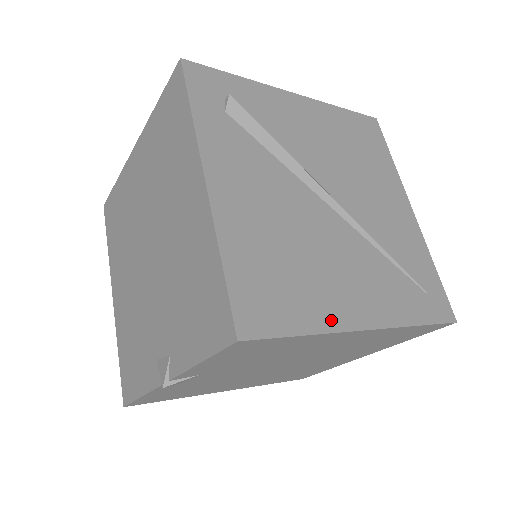
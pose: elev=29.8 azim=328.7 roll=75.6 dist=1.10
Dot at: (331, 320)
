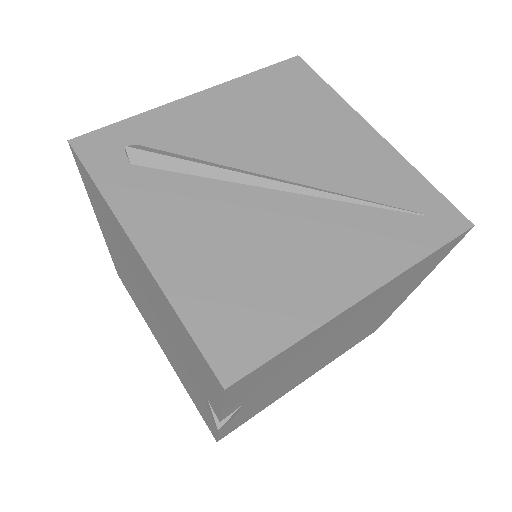
Dot at: (318, 311)
